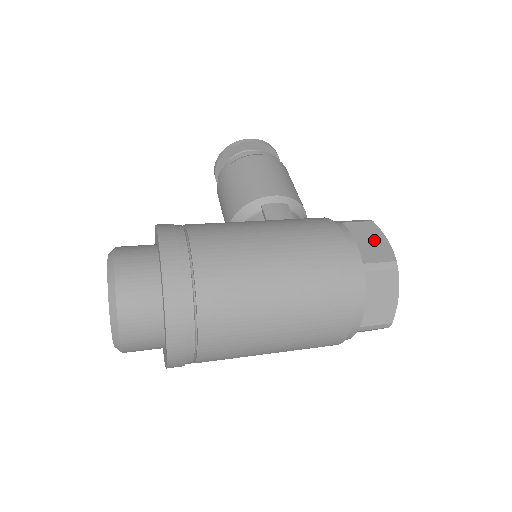
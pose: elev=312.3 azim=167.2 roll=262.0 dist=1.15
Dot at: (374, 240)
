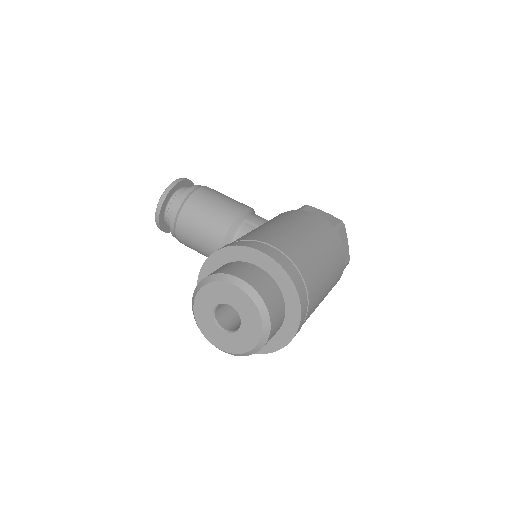
Dot at: (322, 214)
